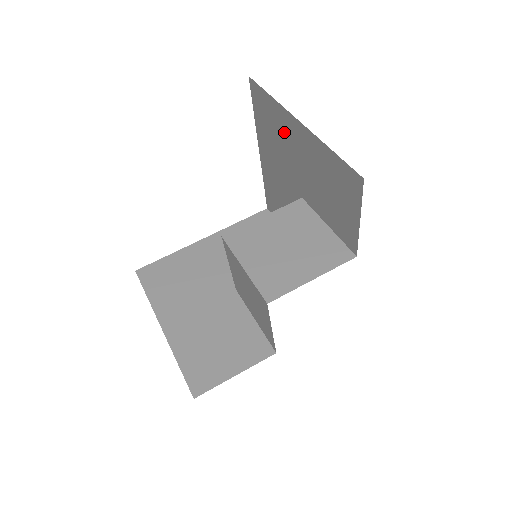
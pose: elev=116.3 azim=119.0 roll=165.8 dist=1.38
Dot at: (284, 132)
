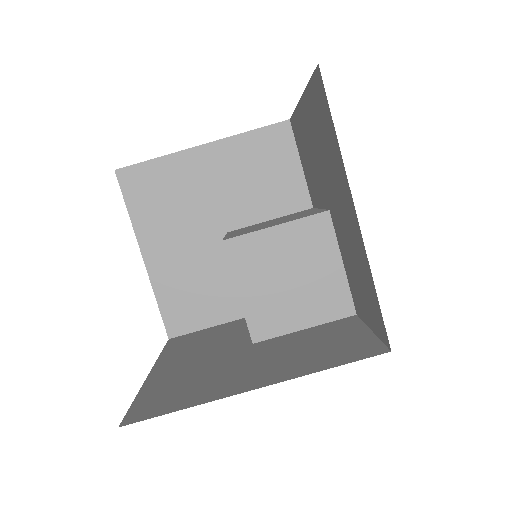
Dot at: (336, 174)
